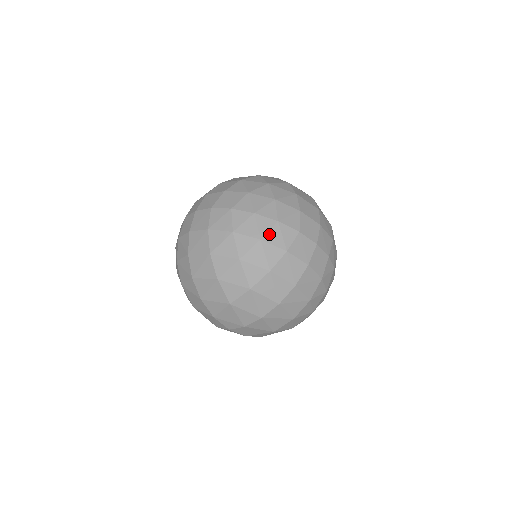
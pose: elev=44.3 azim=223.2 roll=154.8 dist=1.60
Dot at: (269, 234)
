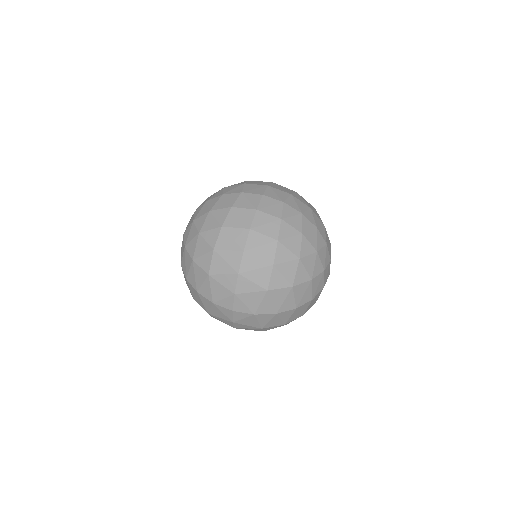
Dot at: (321, 250)
